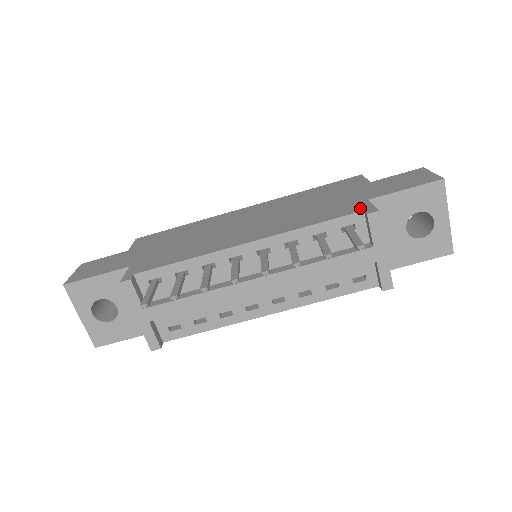
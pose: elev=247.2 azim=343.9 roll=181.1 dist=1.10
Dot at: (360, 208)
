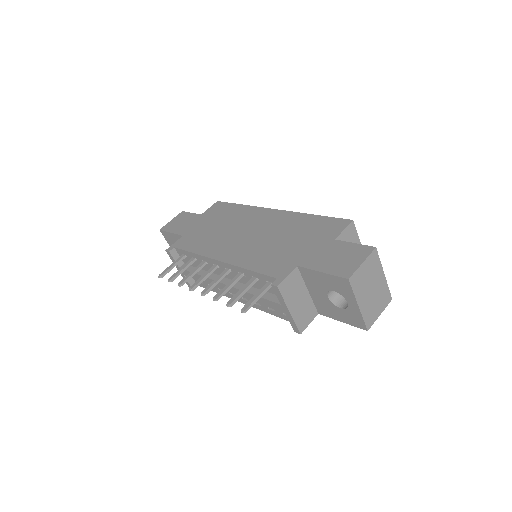
Dot at: (280, 273)
